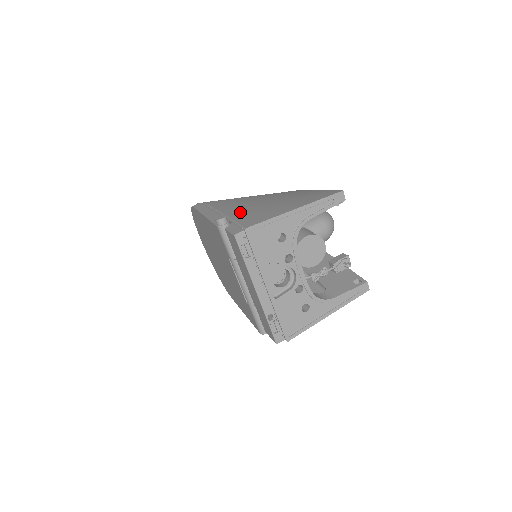
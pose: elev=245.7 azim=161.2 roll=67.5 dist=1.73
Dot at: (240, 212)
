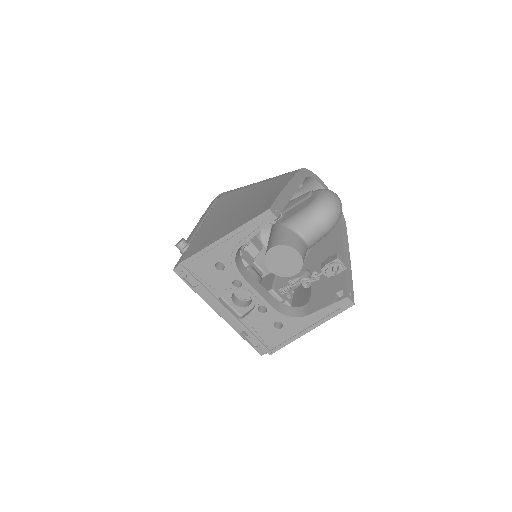
Dot at: (206, 228)
